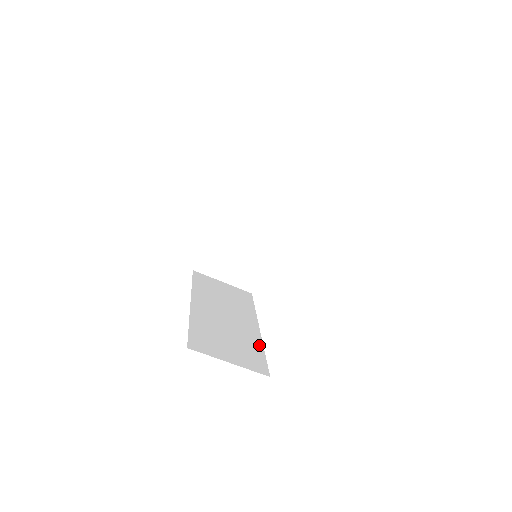
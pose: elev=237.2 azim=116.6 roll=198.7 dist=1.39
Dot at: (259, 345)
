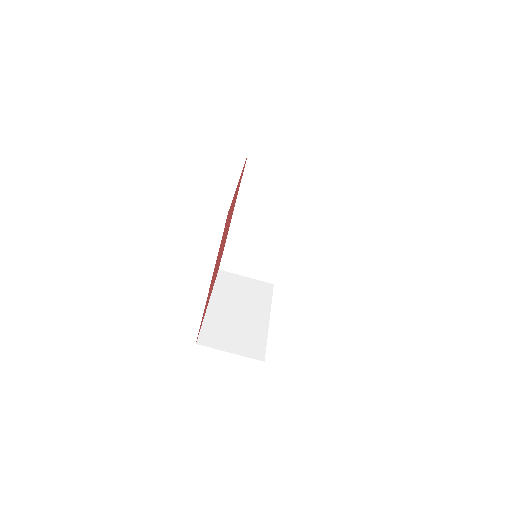
Dot at: occluded
